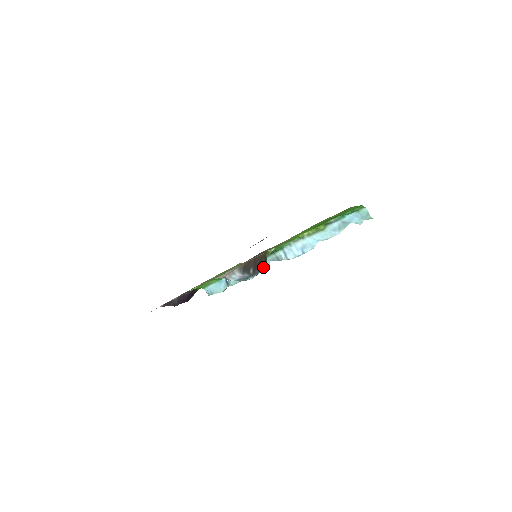
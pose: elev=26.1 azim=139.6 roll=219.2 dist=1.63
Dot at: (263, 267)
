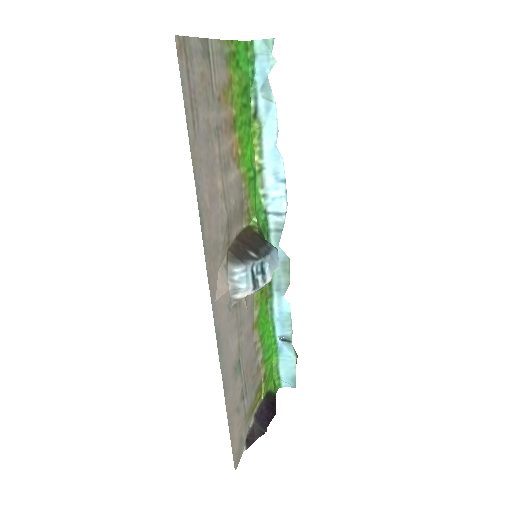
Dot at: (269, 247)
